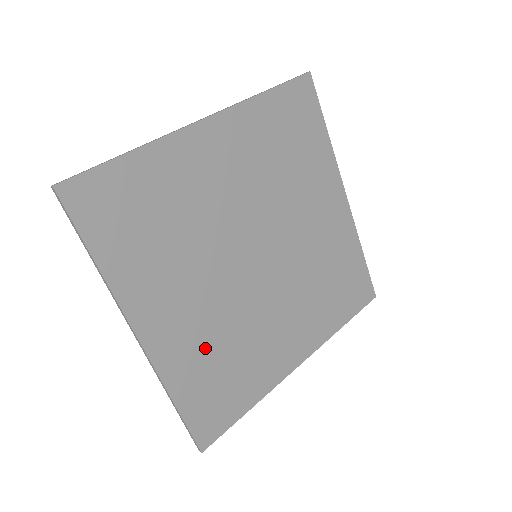
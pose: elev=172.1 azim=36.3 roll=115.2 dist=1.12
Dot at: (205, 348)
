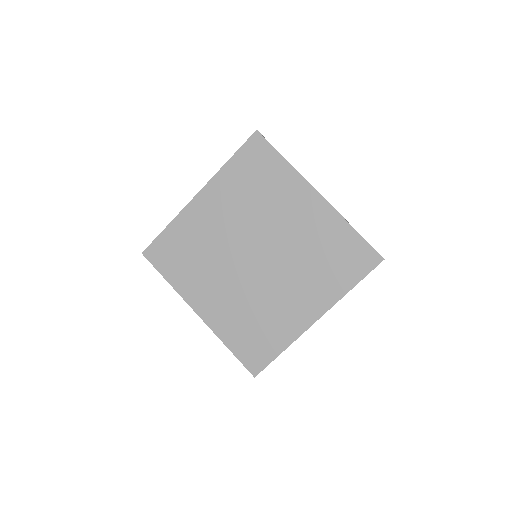
Dot at: (237, 316)
